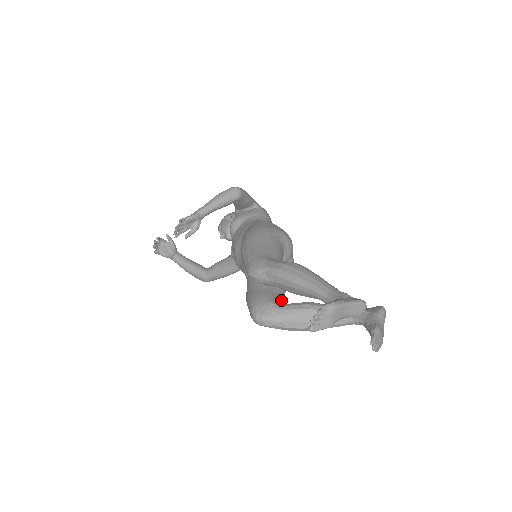
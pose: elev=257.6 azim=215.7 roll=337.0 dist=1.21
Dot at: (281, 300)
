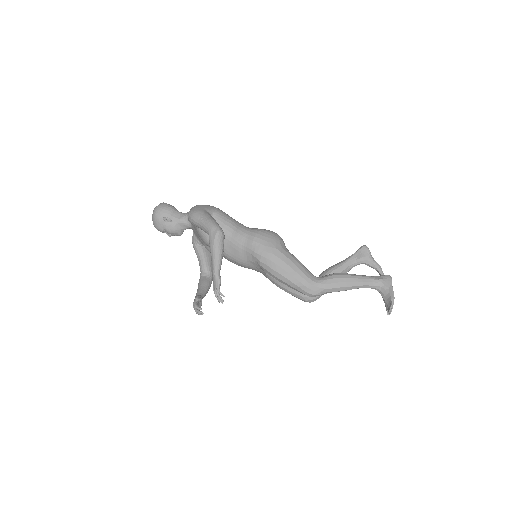
Dot at: occluded
